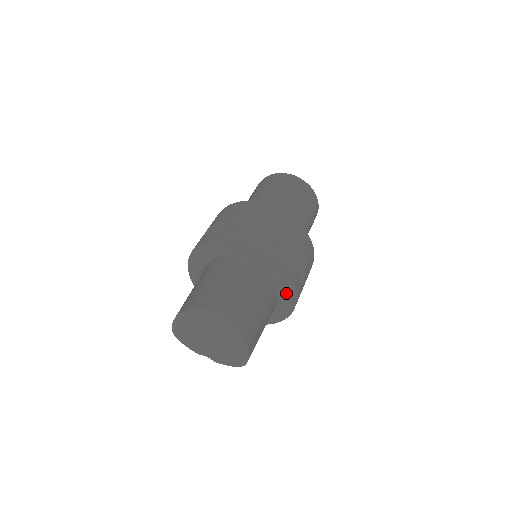
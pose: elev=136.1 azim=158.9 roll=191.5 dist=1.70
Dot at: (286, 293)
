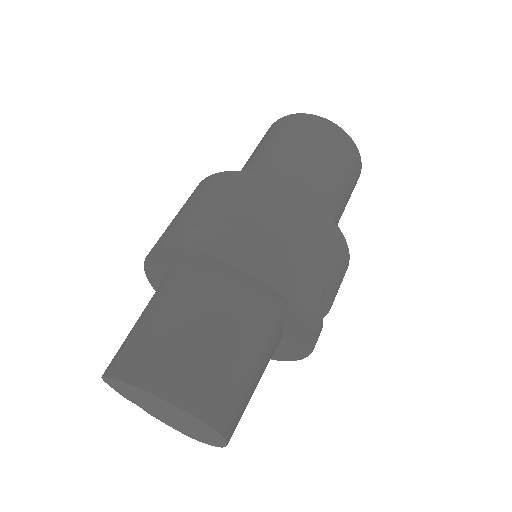
Dot at: (288, 351)
